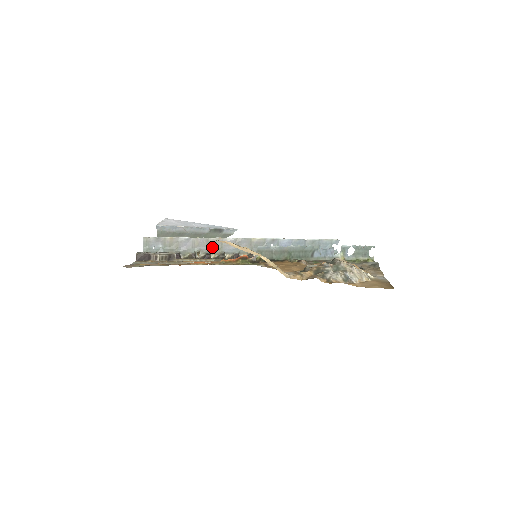
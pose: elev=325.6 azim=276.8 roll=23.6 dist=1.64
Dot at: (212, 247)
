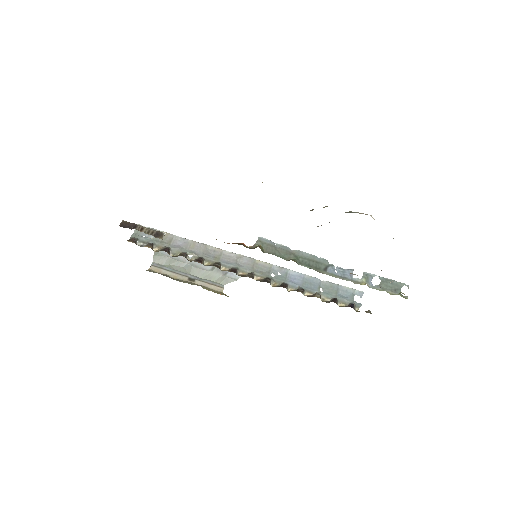
Dot at: (208, 255)
